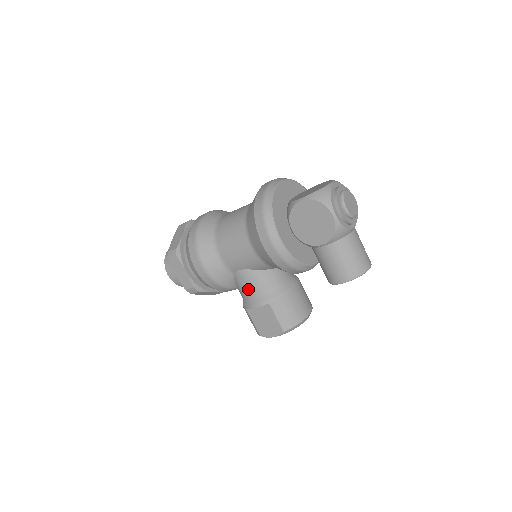
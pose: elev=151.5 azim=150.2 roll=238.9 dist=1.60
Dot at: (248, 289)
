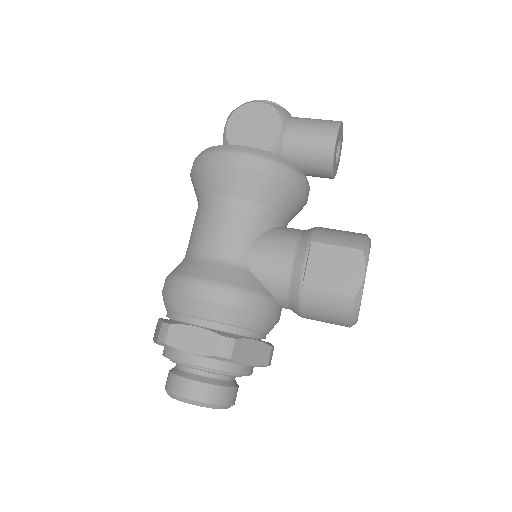
Dot at: (277, 259)
